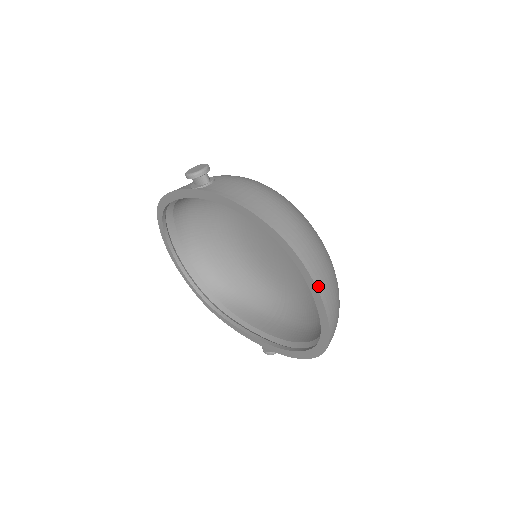
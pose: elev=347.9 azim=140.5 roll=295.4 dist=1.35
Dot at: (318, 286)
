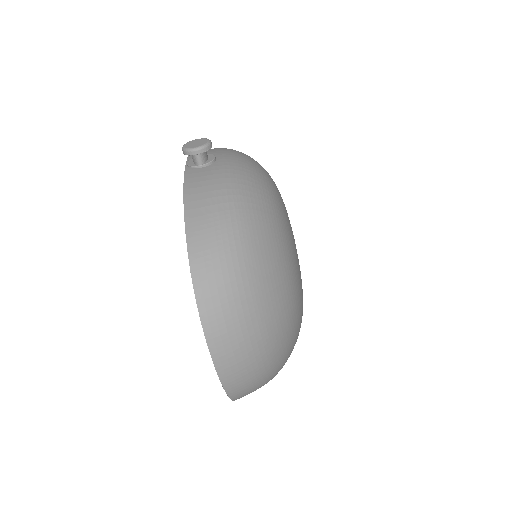
Dot at: (212, 346)
